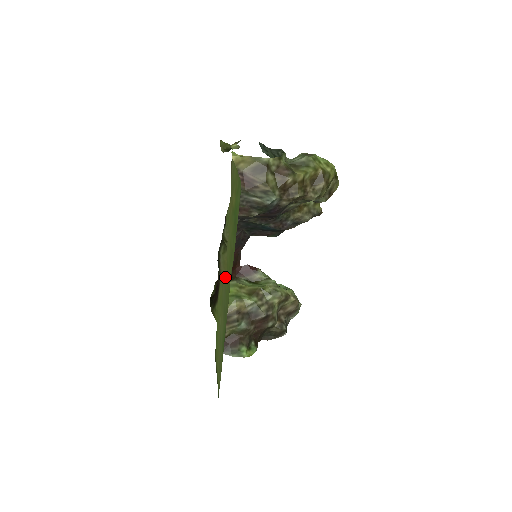
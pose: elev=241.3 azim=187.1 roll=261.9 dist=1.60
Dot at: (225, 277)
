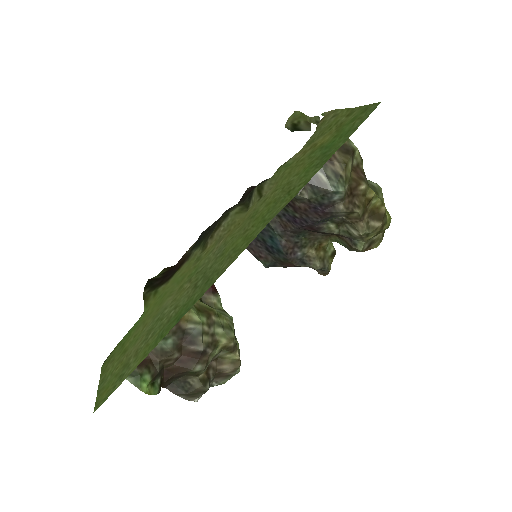
Dot at: (231, 236)
